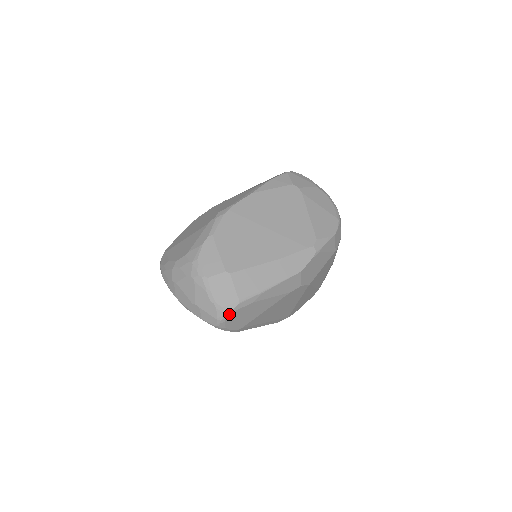
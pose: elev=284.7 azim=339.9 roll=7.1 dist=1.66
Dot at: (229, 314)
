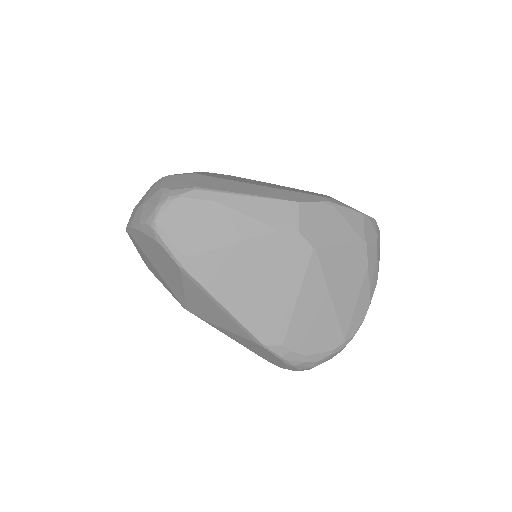
Dot at: (175, 198)
